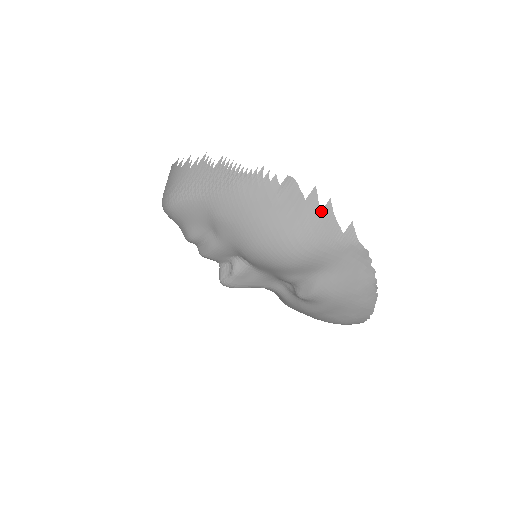
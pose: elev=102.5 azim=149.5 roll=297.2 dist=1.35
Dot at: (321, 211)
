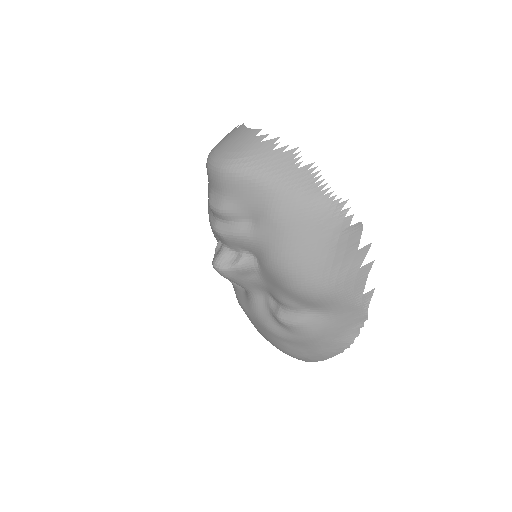
Dot at: (362, 266)
